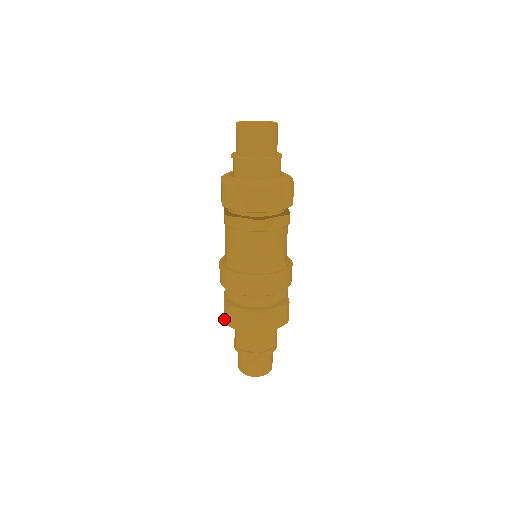
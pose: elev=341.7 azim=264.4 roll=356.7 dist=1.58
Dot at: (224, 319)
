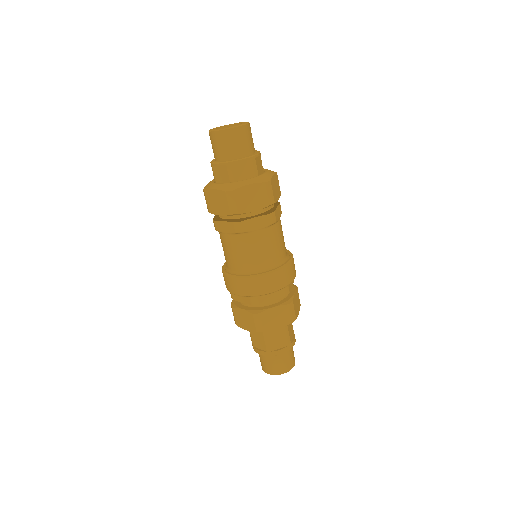
Dot at: occluded
